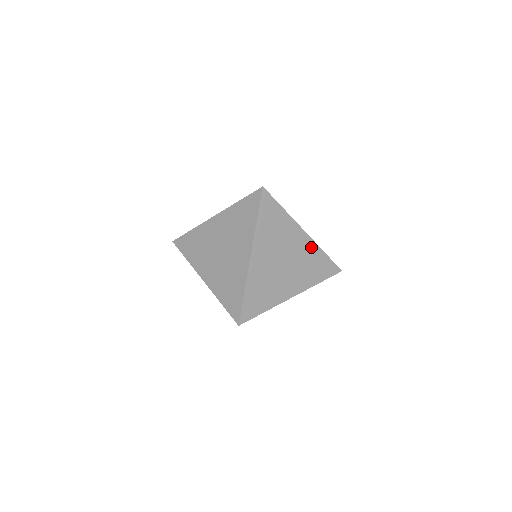
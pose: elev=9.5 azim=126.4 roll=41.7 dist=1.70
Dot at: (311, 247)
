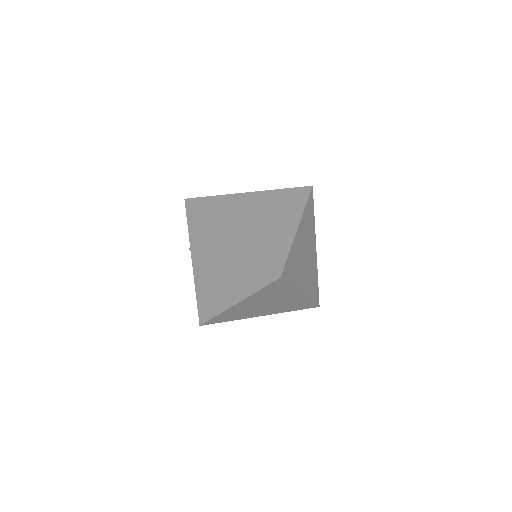
Dot at: (315, 264)
